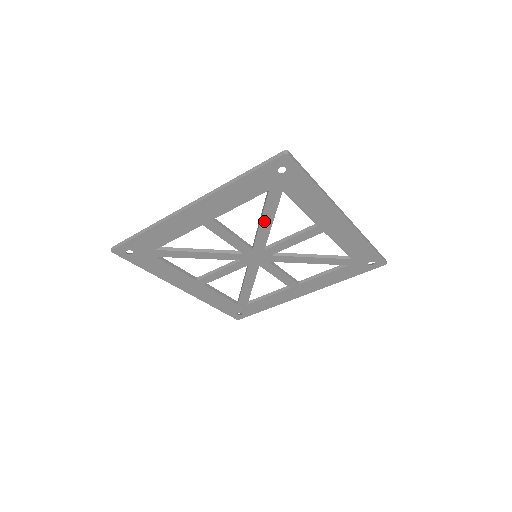
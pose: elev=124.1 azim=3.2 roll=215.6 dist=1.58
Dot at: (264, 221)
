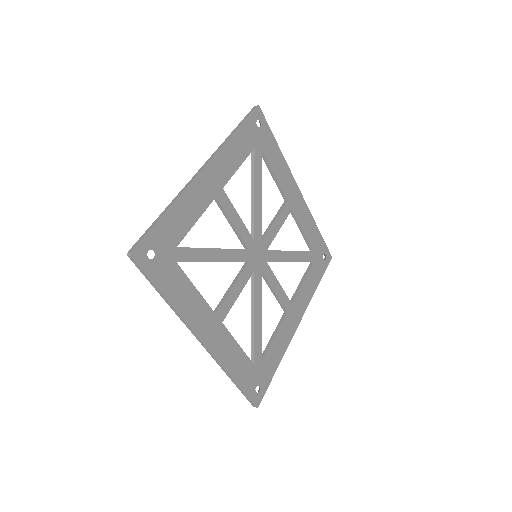
Dot at: (256, 192)
